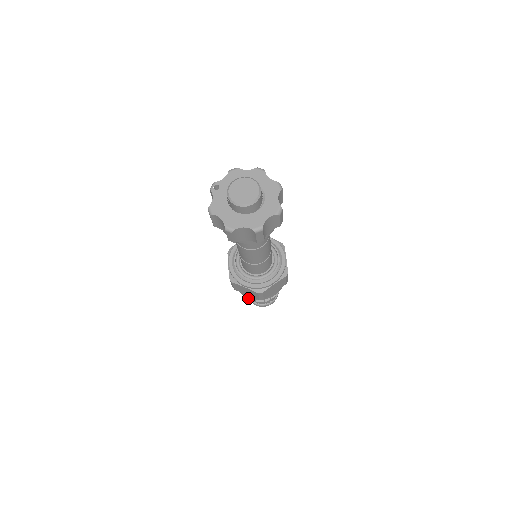
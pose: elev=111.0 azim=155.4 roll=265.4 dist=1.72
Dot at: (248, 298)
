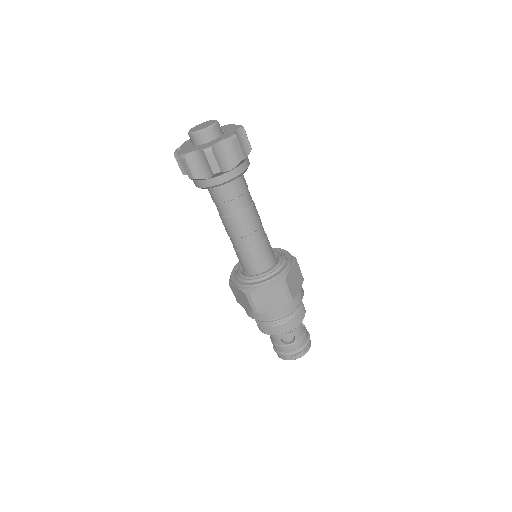
Dot at: (280, 334)
